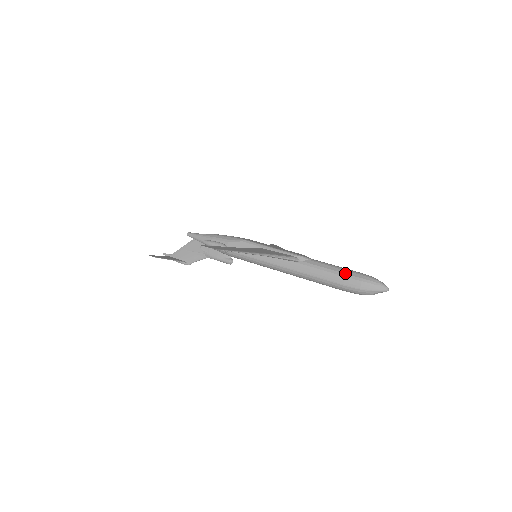
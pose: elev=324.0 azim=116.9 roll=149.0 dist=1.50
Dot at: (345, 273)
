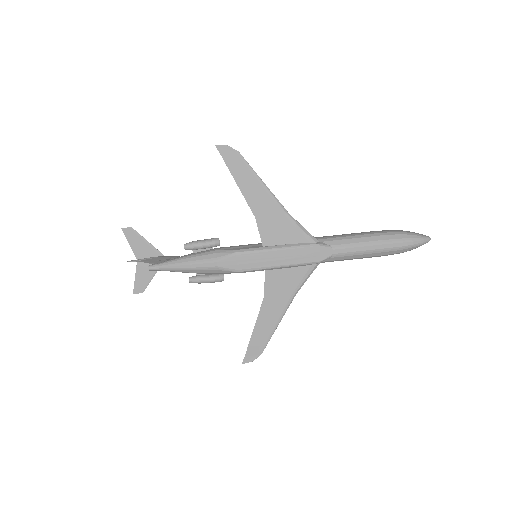
Dot at: (380, 256)
